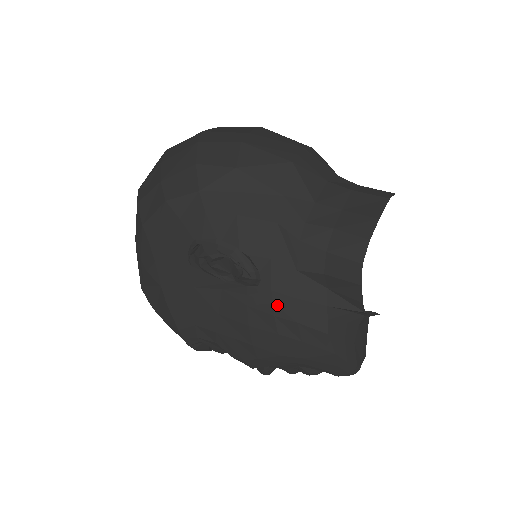
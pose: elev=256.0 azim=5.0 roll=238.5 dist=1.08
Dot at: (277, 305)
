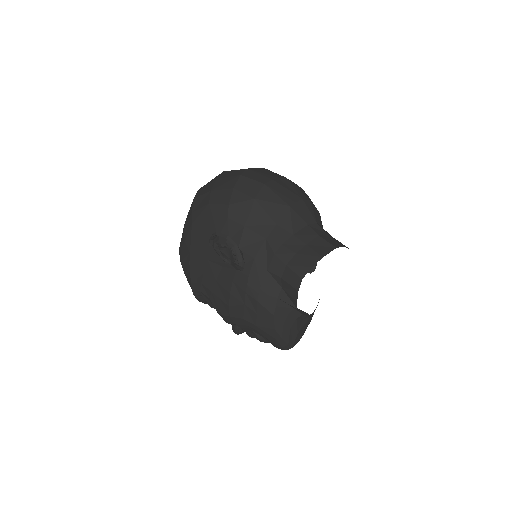
Dot at: (249, 286)
